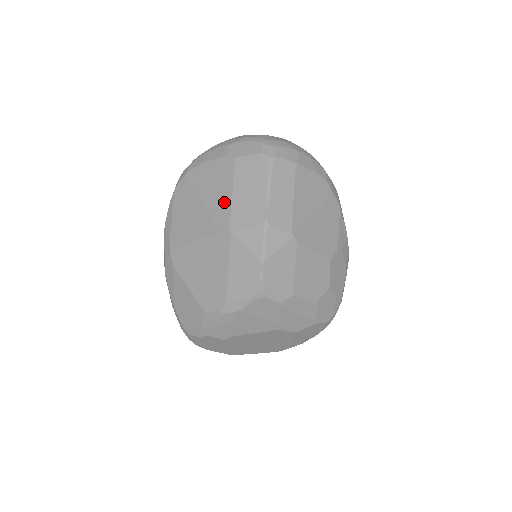
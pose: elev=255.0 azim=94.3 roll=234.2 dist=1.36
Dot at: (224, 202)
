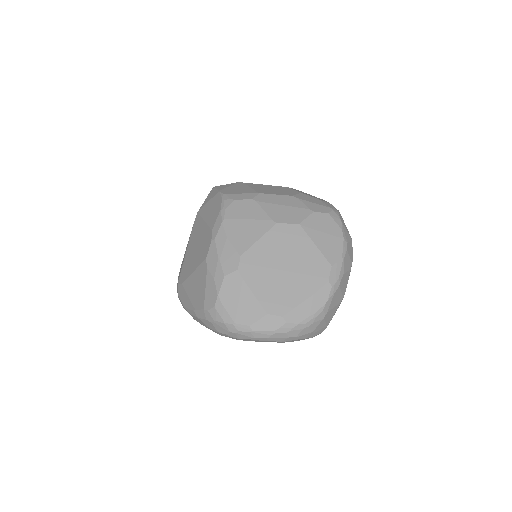
Dot at: occluded
